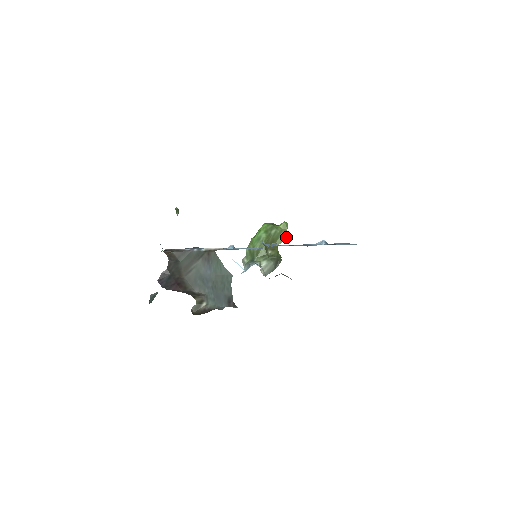
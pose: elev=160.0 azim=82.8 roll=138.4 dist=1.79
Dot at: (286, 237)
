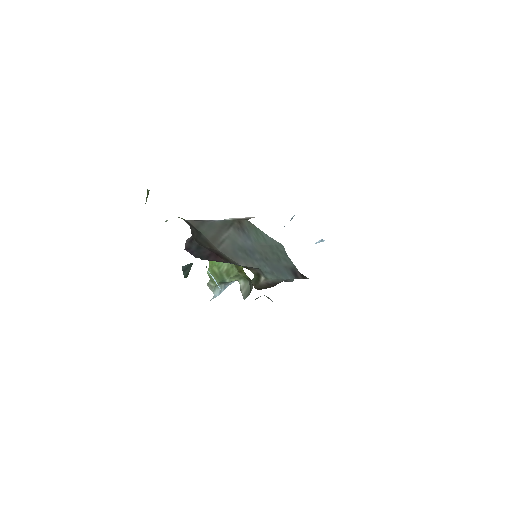
Dot at: occluded
